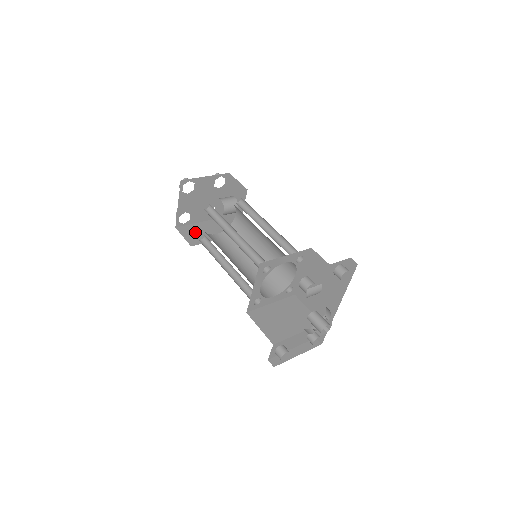
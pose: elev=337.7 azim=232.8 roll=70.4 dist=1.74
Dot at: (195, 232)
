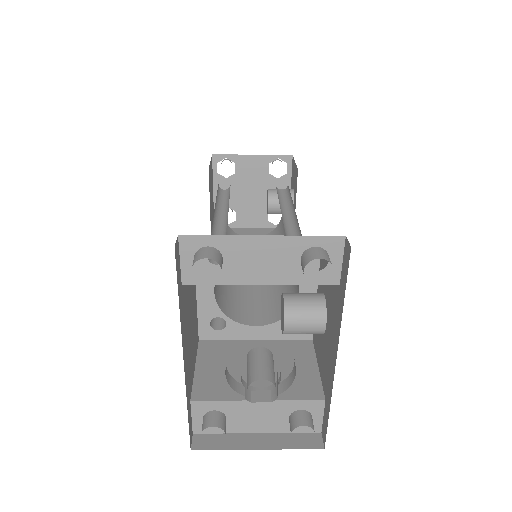
Dot at: occluded
